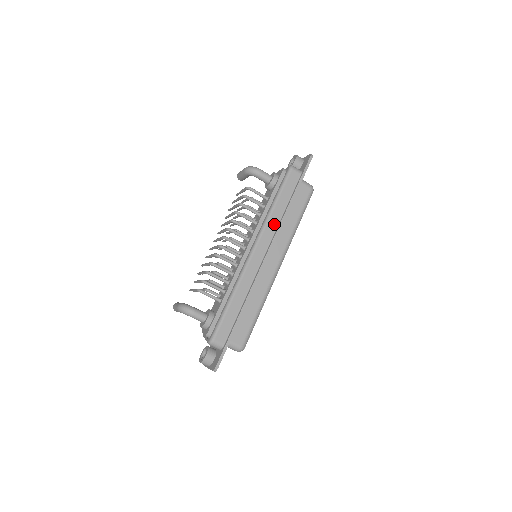
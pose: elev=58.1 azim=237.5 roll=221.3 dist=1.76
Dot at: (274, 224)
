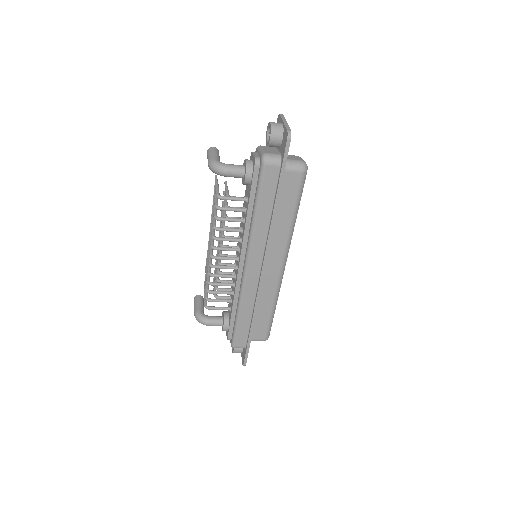
Dot at: (262, 236)
